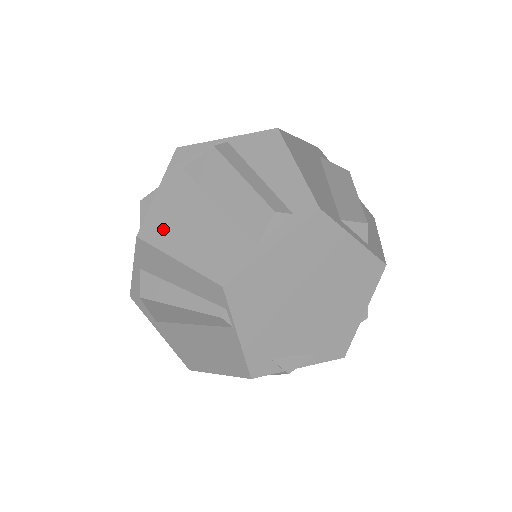
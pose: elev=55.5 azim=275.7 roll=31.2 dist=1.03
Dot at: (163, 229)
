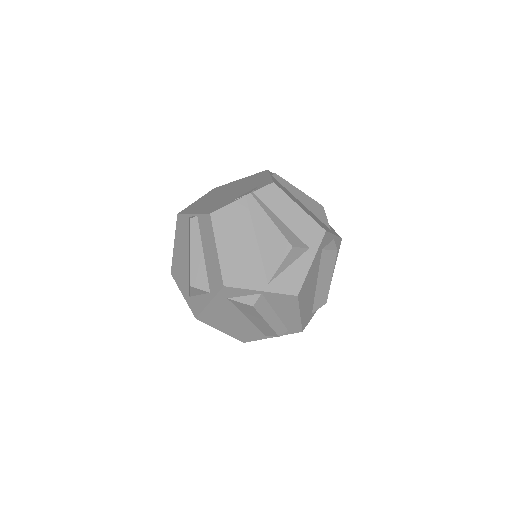
Dot at: (213, 320)
